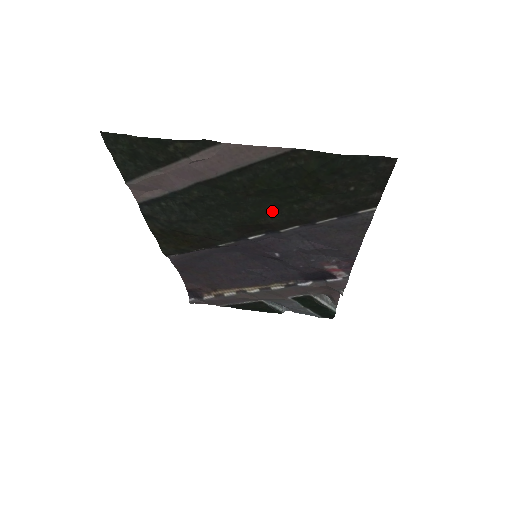
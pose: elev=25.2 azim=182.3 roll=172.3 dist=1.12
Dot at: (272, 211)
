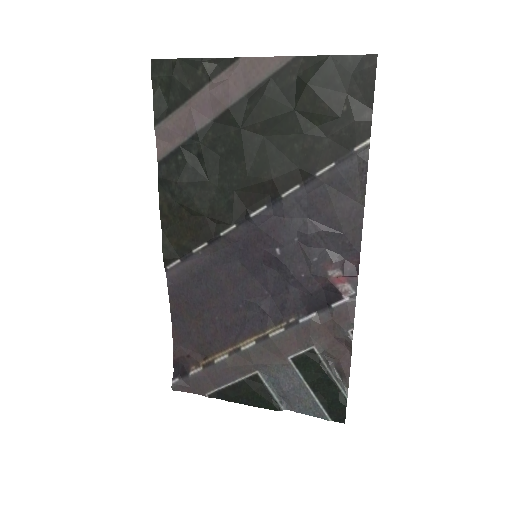
Dot at: (275, 158)
